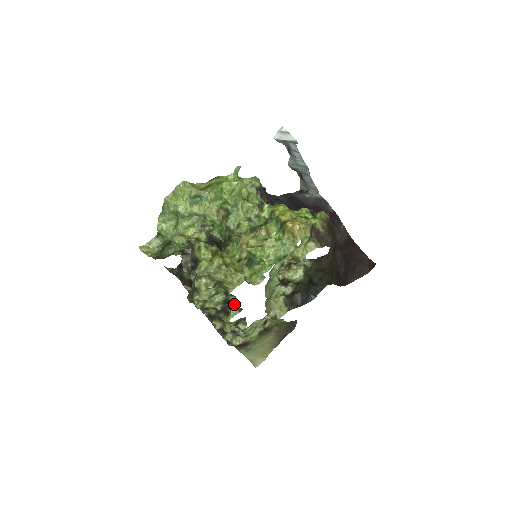
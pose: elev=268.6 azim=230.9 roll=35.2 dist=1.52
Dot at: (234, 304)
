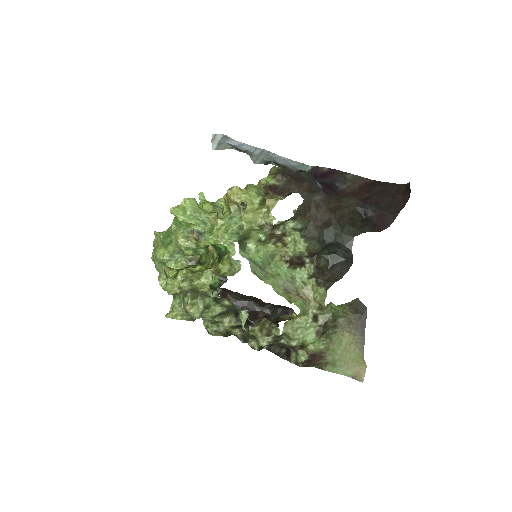
Dot at: (236, 308)
